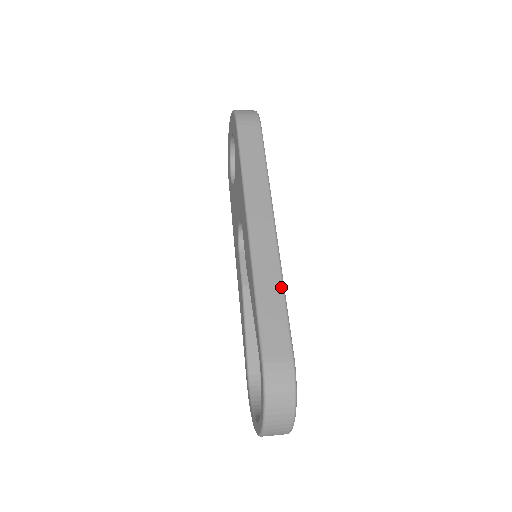
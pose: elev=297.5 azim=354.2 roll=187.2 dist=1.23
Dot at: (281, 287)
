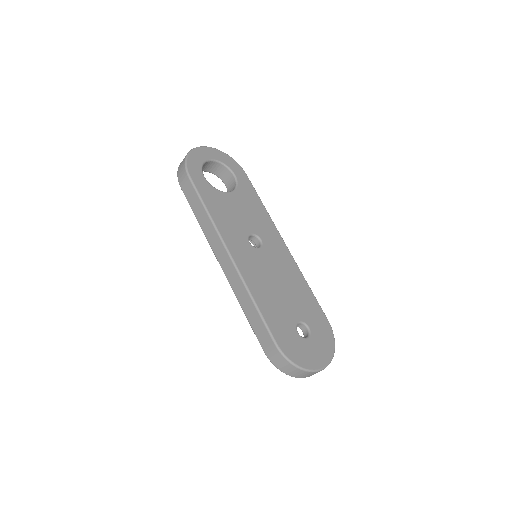
Dot at: (251, 301)
